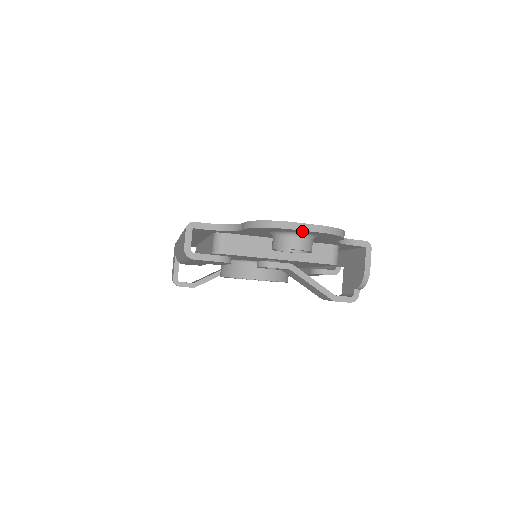
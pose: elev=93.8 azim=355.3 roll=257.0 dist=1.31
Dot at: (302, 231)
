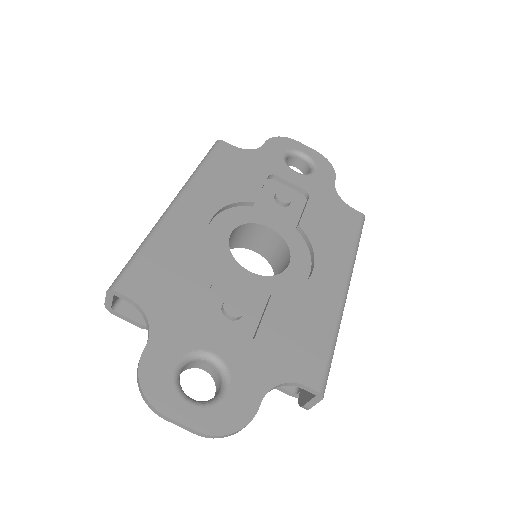
Dot at: (180, 418)
